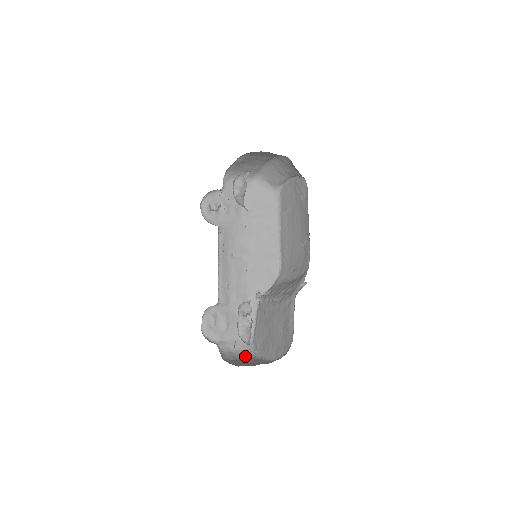
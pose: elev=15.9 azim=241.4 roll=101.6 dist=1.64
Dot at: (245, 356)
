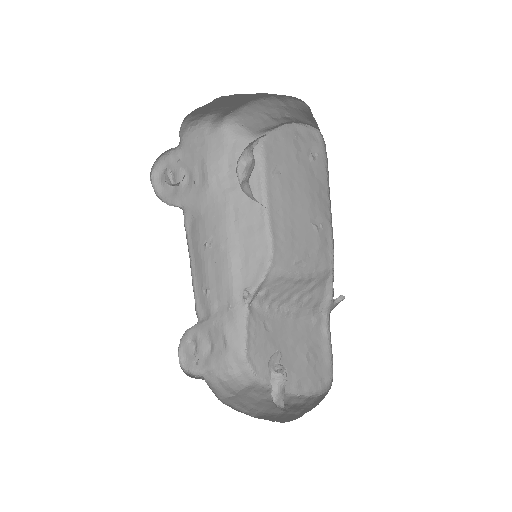
Dot at: (243, 383)
